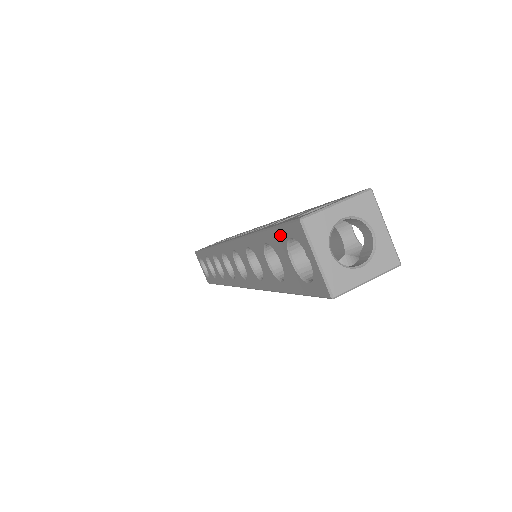
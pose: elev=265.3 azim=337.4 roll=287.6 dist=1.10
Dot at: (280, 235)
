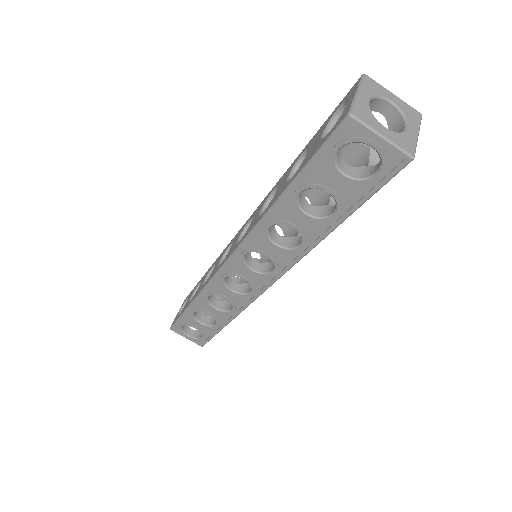
Dot at: (328, 119)
